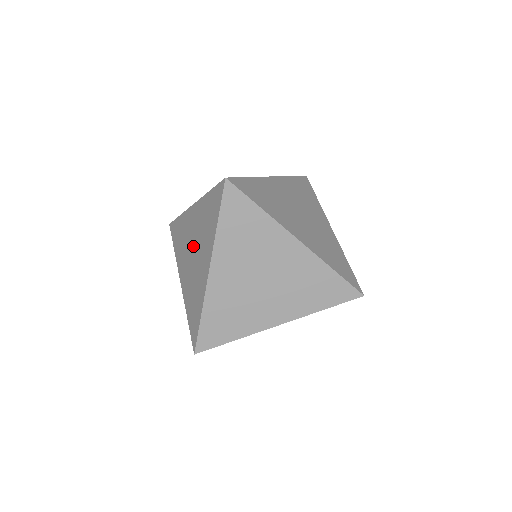
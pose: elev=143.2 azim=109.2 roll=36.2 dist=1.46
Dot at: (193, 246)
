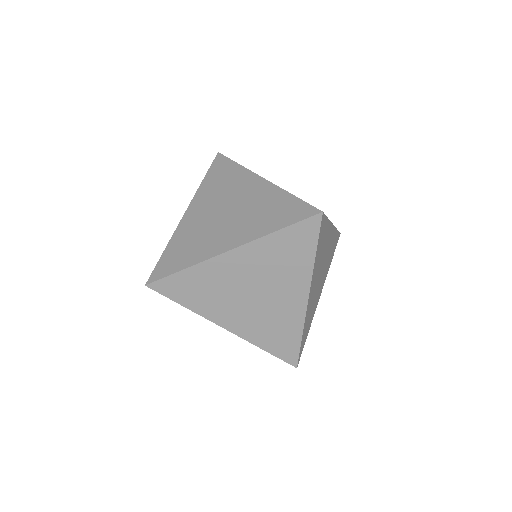
Dot at: occluded
